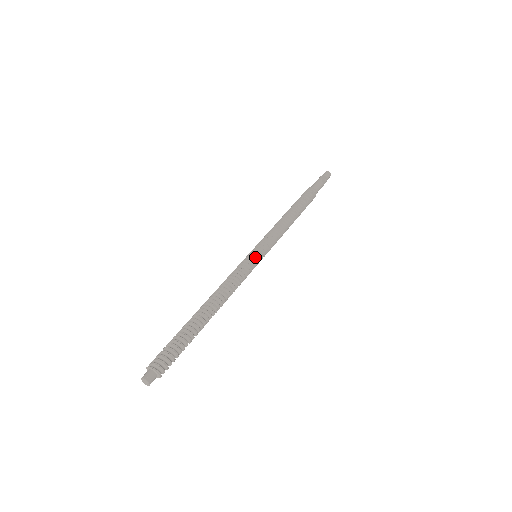
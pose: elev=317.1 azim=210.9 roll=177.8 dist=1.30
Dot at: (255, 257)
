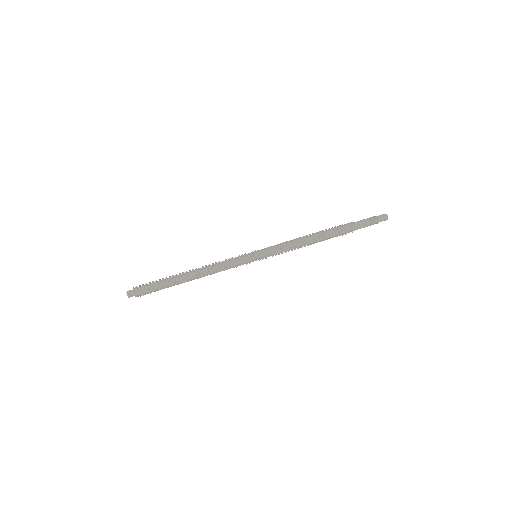
Dot at: (251, 259)
